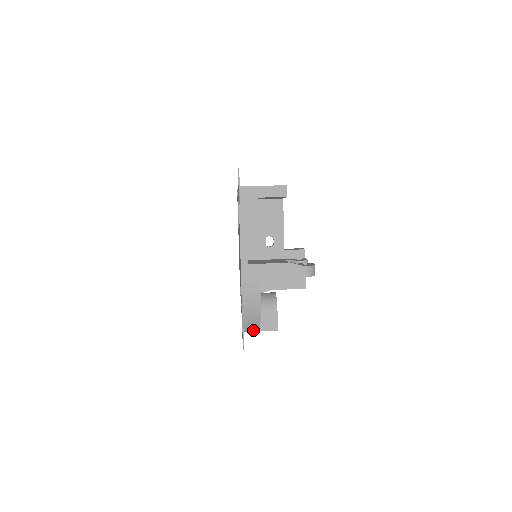
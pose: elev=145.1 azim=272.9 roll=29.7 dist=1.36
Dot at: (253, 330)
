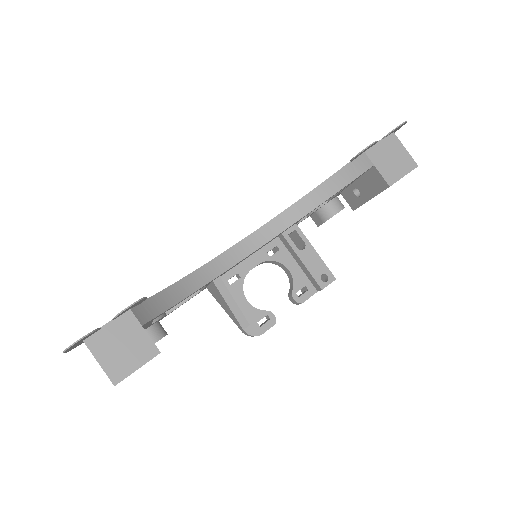
Dot at: occluded
